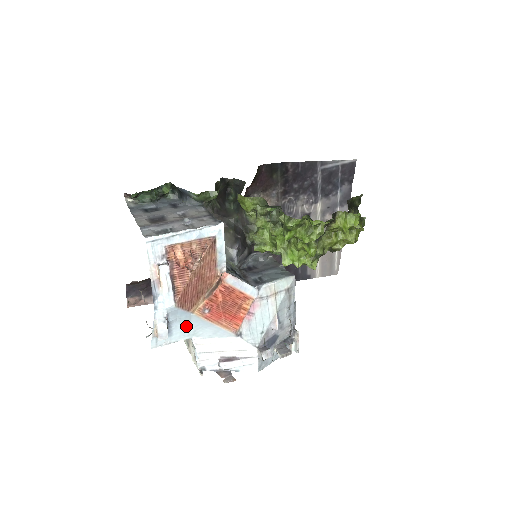
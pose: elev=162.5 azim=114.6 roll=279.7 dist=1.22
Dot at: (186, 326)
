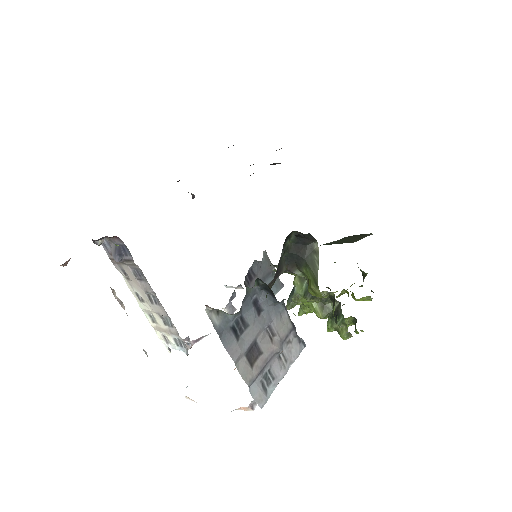
Dot at: occluded
